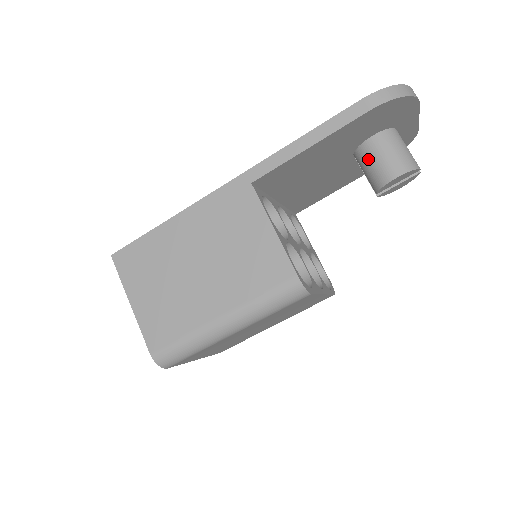
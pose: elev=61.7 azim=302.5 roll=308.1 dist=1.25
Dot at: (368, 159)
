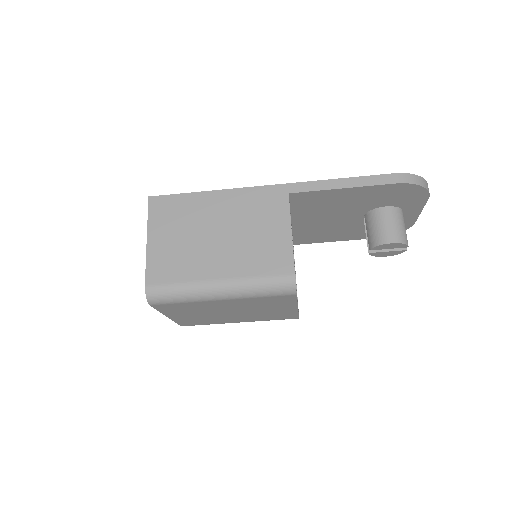
Dot at: (375, 221)
